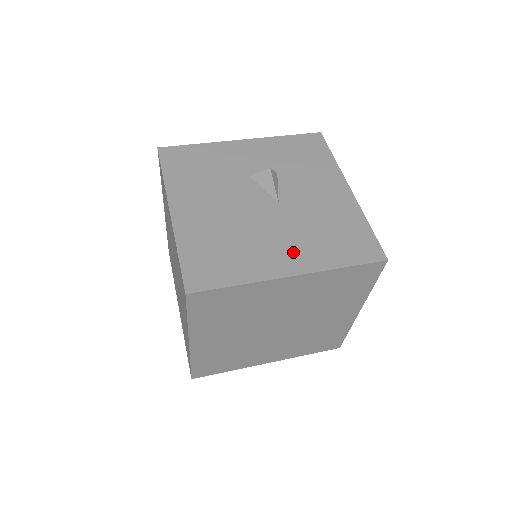
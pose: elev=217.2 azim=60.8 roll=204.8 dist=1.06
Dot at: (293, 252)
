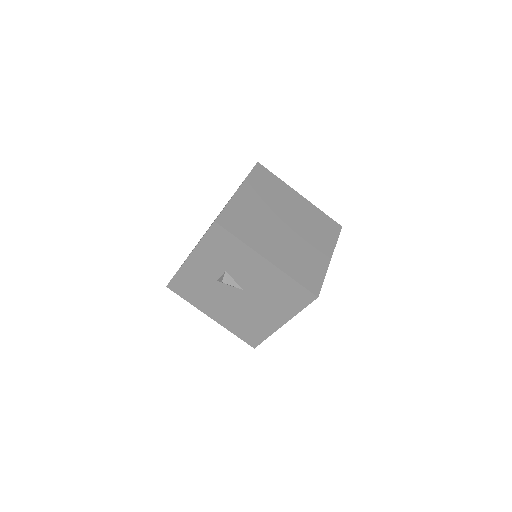
Dot at: (274, 314)
